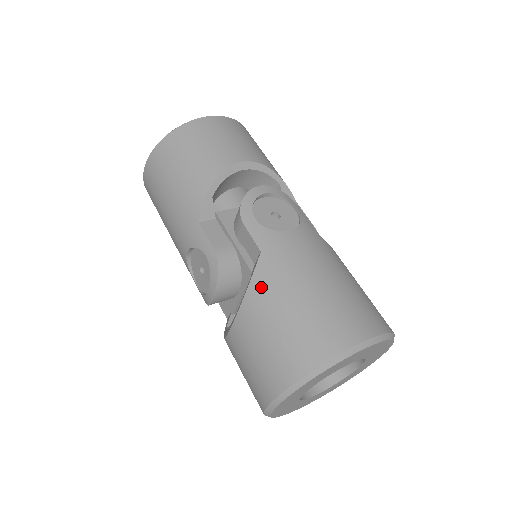
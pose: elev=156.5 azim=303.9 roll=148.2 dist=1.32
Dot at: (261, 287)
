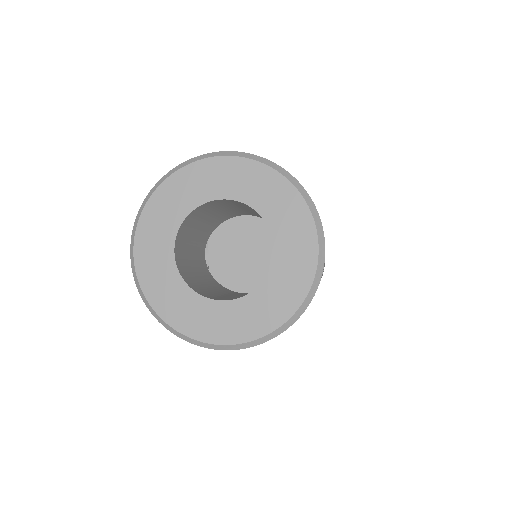
Dot at: occluded
